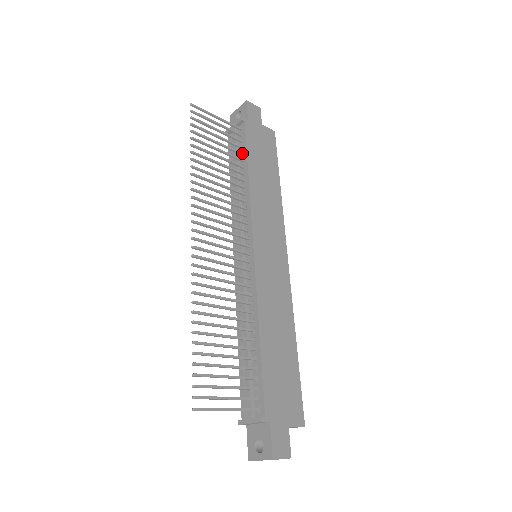
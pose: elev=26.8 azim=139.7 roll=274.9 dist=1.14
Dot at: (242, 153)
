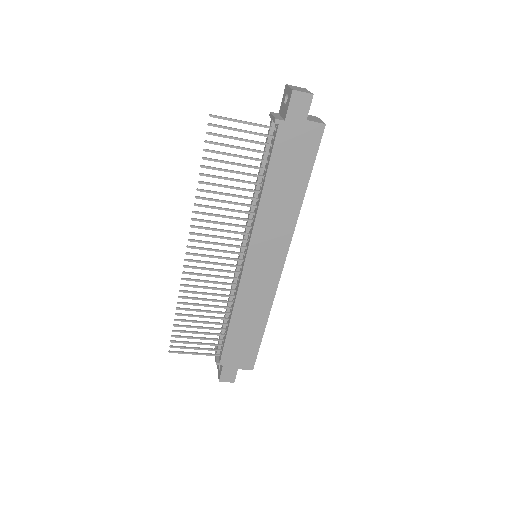
Dot at: (267, 161)
